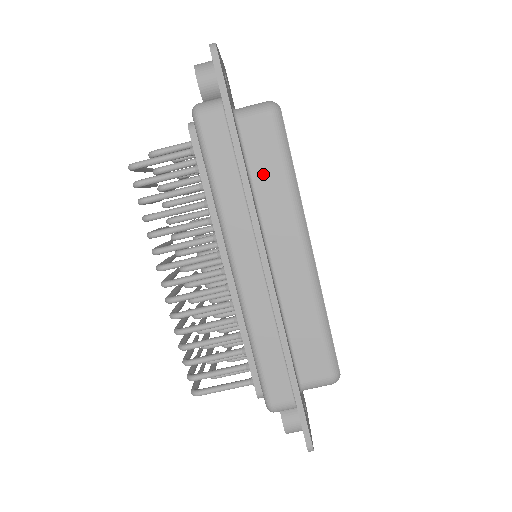
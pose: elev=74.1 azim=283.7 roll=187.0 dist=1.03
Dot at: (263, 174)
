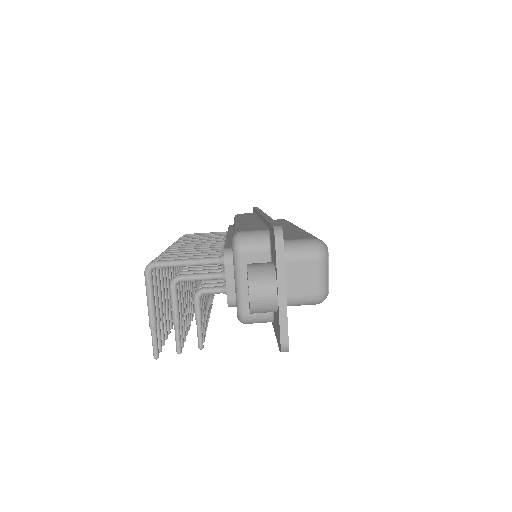
Dot at: occluded
